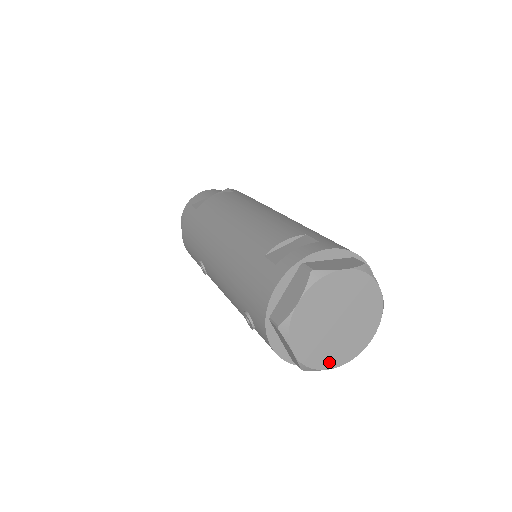
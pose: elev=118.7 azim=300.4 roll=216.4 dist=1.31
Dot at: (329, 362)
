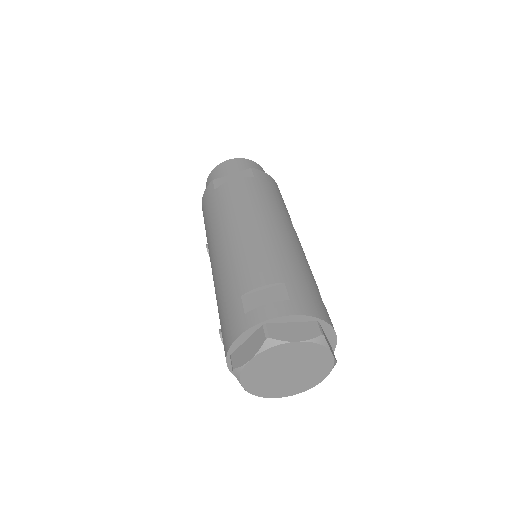
Dot at: (277, 394)
